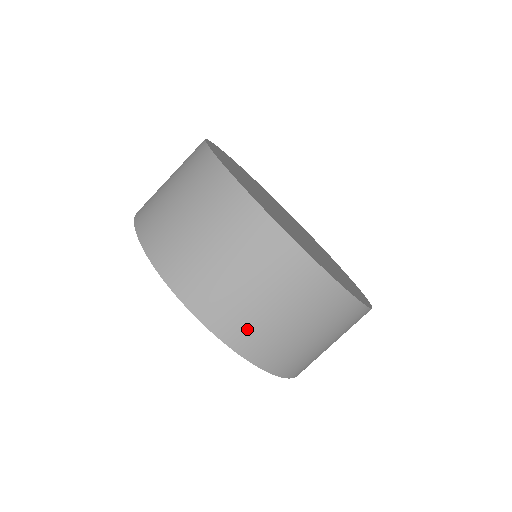
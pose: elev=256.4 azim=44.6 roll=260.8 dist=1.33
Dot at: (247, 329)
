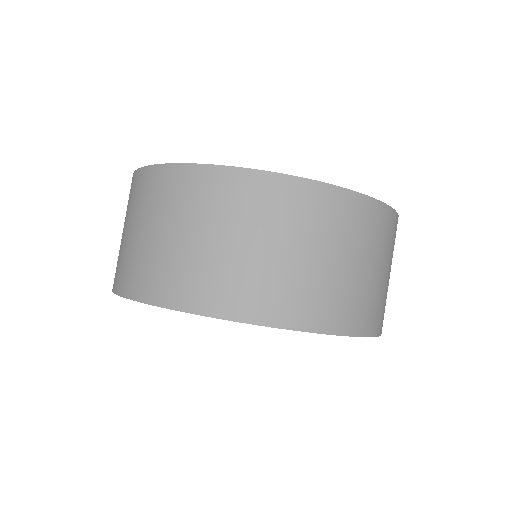
Dot at: (165, 275)
